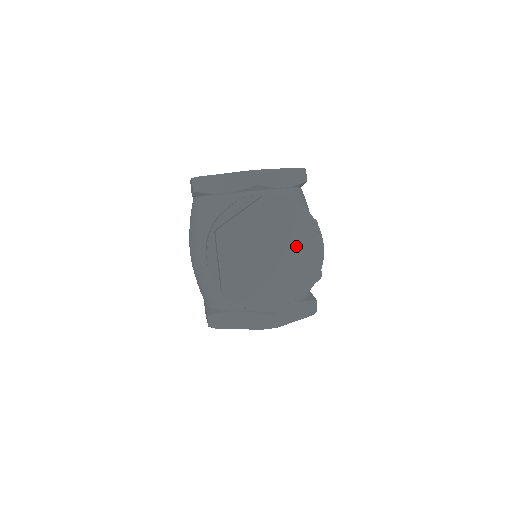
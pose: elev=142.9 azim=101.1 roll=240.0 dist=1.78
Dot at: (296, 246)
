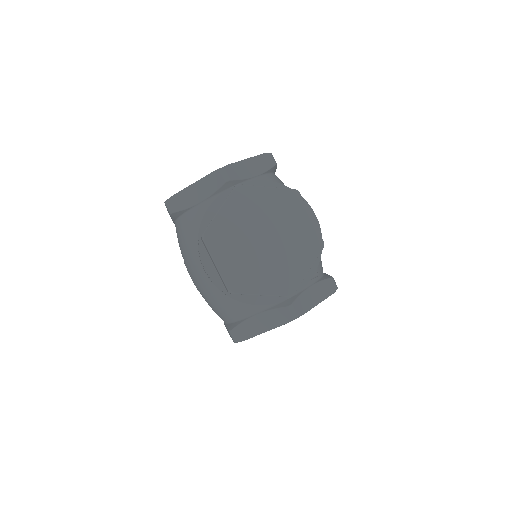
Dot at: (287, 222)
